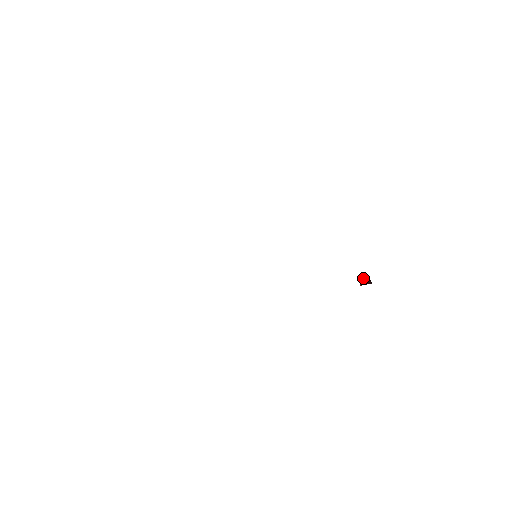
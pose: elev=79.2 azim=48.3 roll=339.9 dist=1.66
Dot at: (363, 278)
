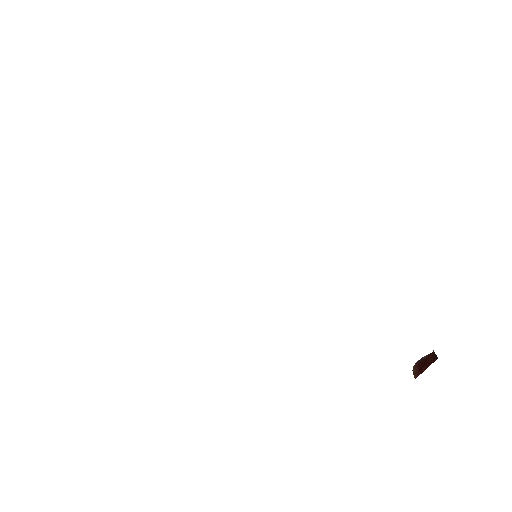
Dot at: (420, 361)
